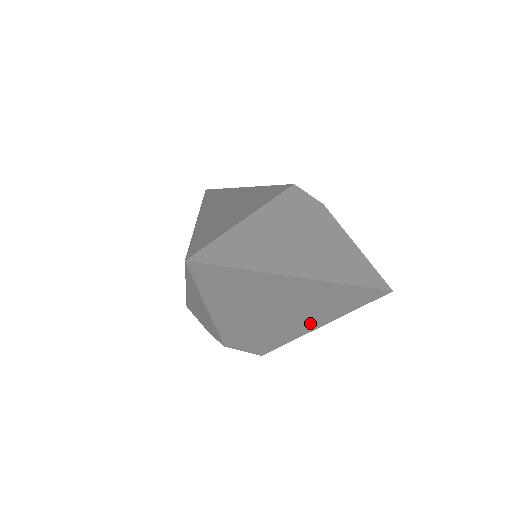
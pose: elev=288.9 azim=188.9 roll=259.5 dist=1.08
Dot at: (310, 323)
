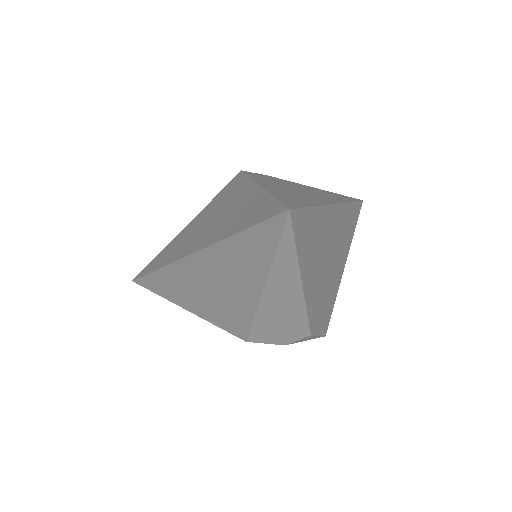
Dot at: (340, 269)
